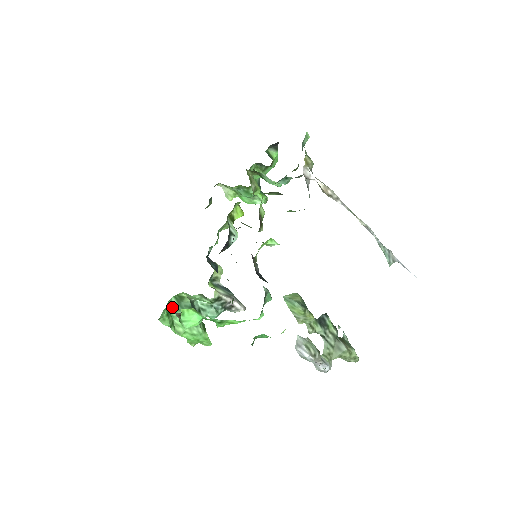
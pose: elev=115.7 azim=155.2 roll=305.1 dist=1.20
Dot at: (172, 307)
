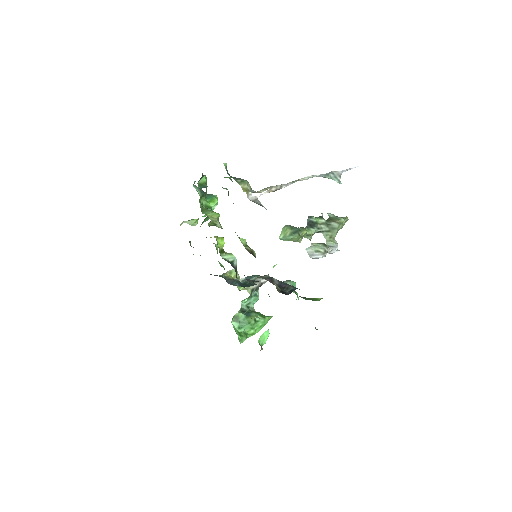
Dot at: (237, 328)
